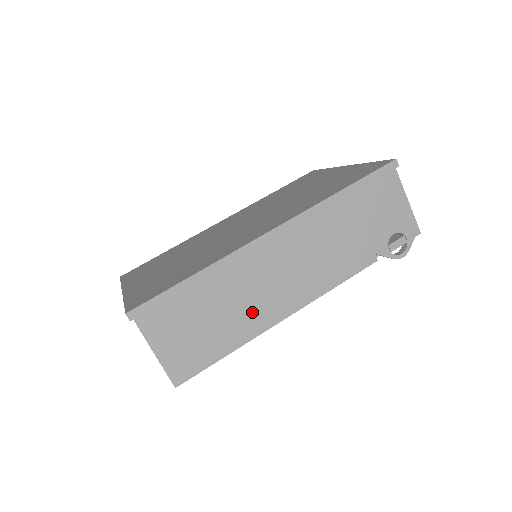
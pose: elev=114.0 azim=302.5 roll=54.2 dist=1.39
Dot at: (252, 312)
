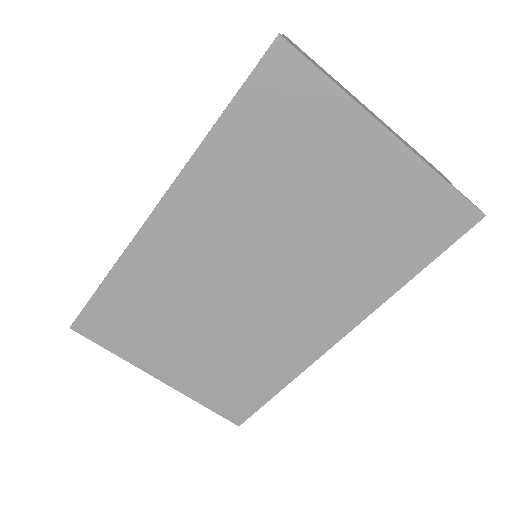
Dot at: occluded
